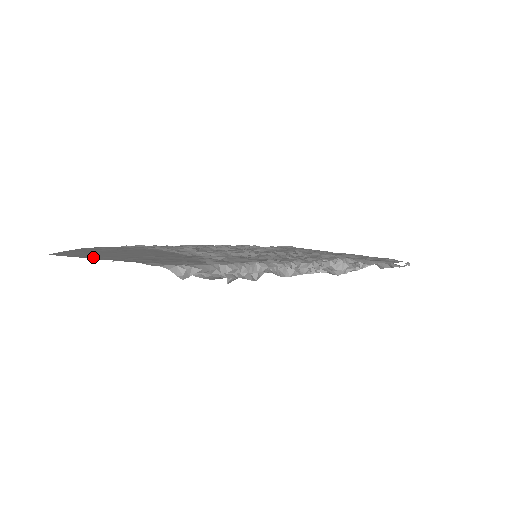
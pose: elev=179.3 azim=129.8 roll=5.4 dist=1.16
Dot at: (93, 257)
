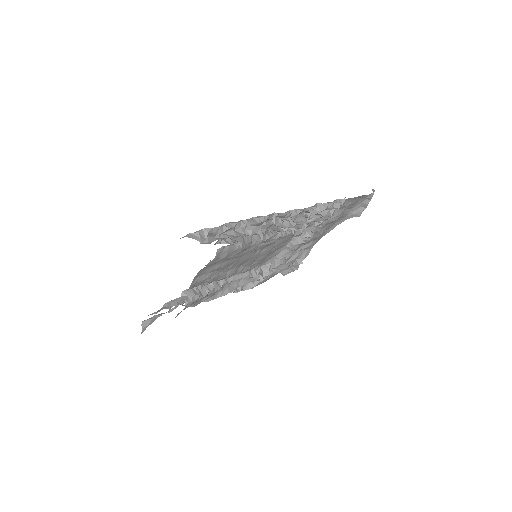
Dot at: occluded
